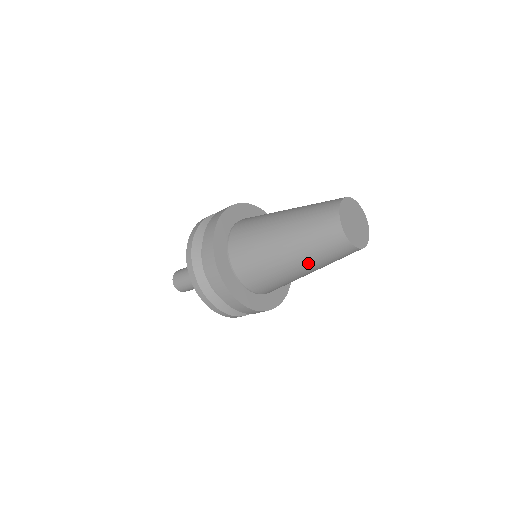
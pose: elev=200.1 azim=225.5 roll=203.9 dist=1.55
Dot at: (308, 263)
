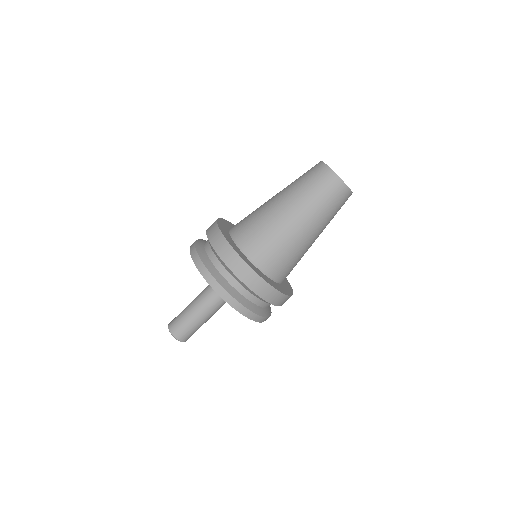
Dot at: (310, 214)
